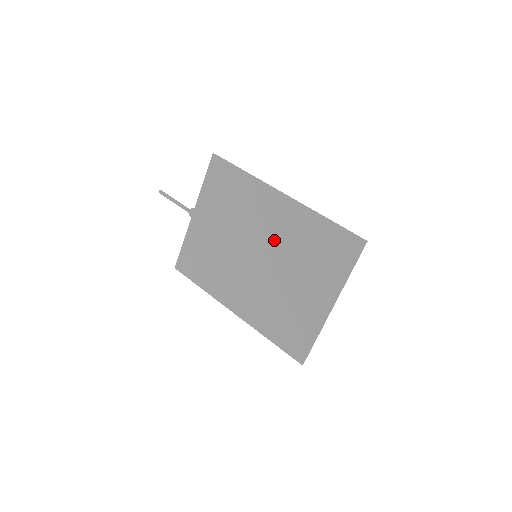
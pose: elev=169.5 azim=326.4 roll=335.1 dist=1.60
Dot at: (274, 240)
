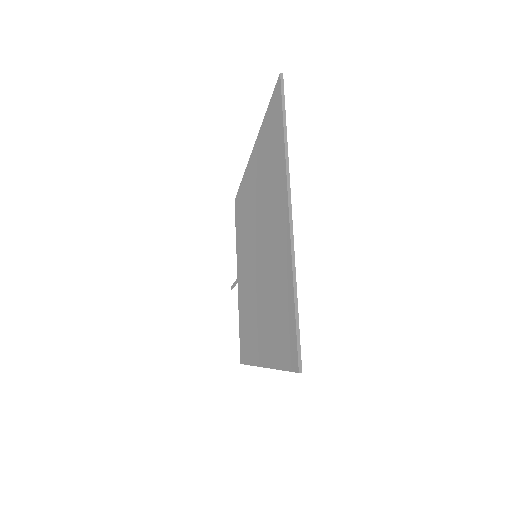
Dot at: (256, 213)
